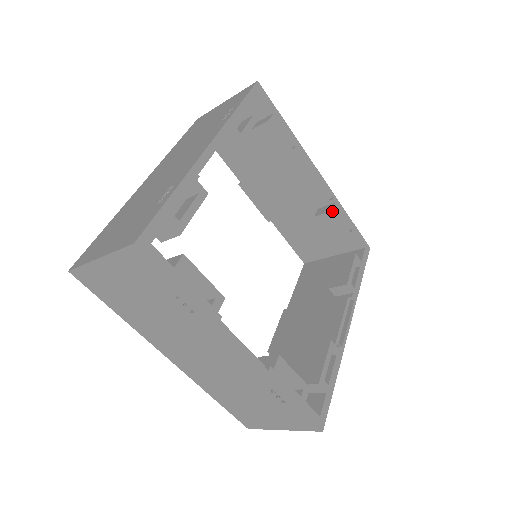
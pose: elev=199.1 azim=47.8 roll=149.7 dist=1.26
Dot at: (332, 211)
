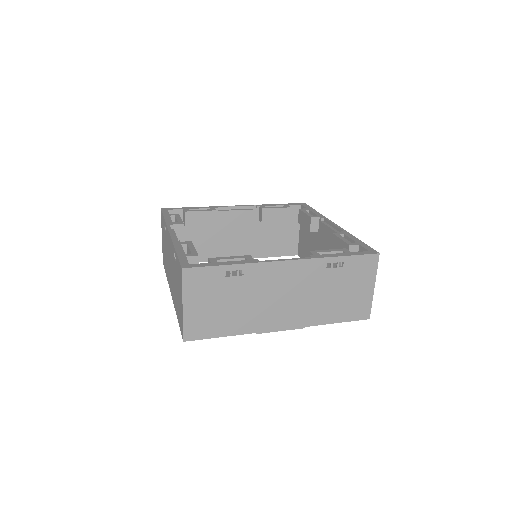
Dot at: (262, 209)
